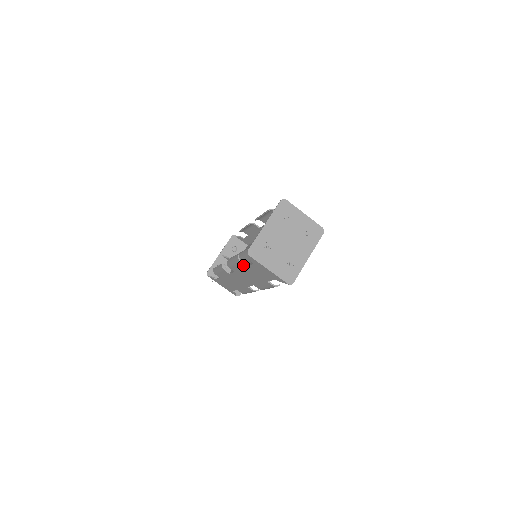
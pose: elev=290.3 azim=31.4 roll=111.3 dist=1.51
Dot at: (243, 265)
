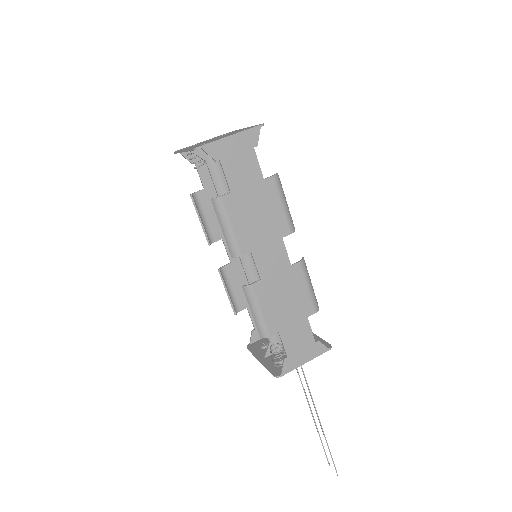
Dot at: (228, 198)
